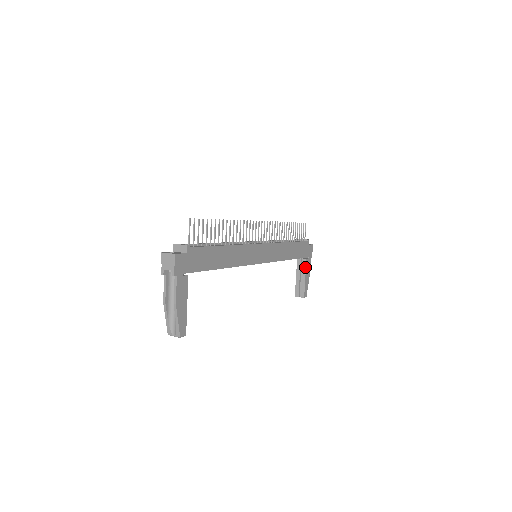
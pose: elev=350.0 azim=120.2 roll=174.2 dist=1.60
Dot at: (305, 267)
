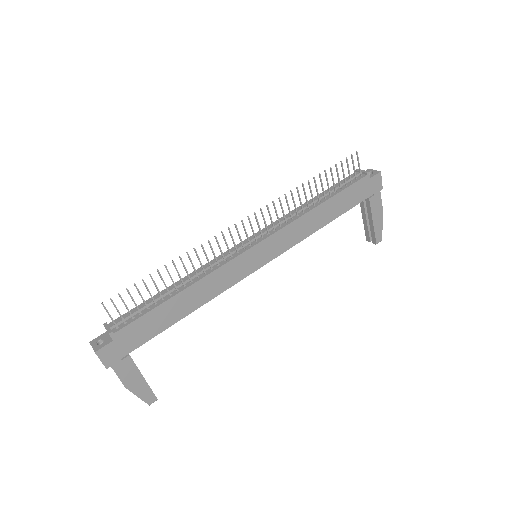
Dot at: (369, 209)
